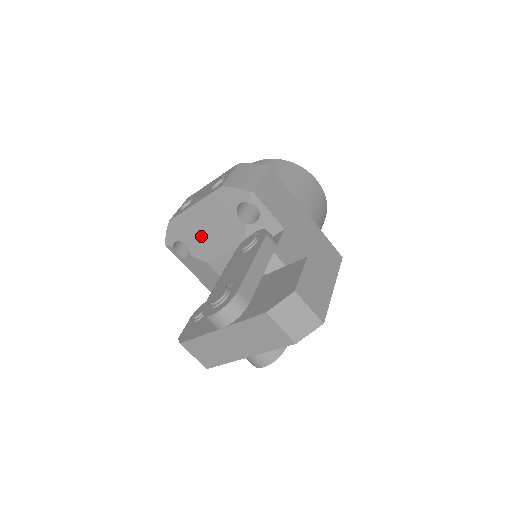
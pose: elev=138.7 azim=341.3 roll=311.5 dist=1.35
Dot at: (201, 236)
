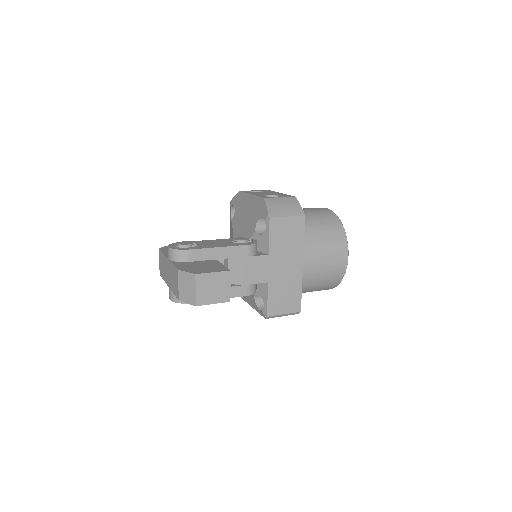
Dot at: (241, 215)
